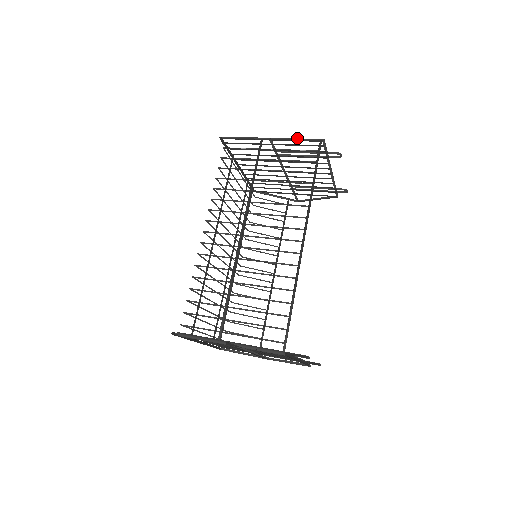
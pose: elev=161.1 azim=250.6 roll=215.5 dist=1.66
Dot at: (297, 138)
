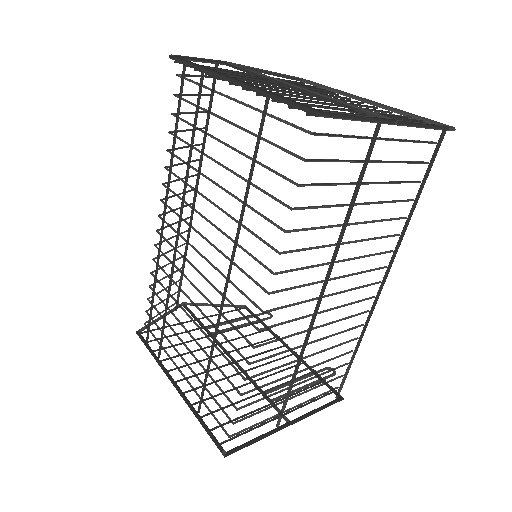
Dot at: occluded
